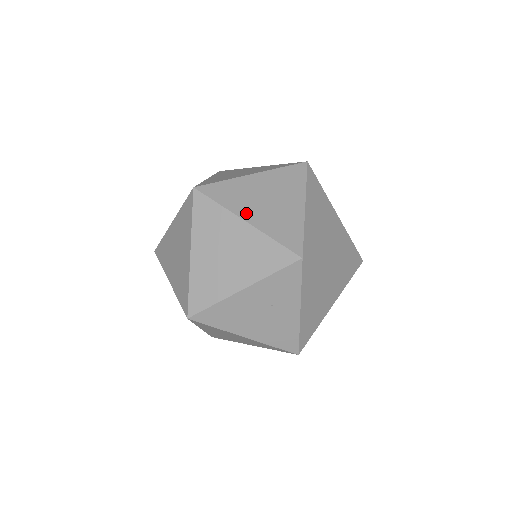
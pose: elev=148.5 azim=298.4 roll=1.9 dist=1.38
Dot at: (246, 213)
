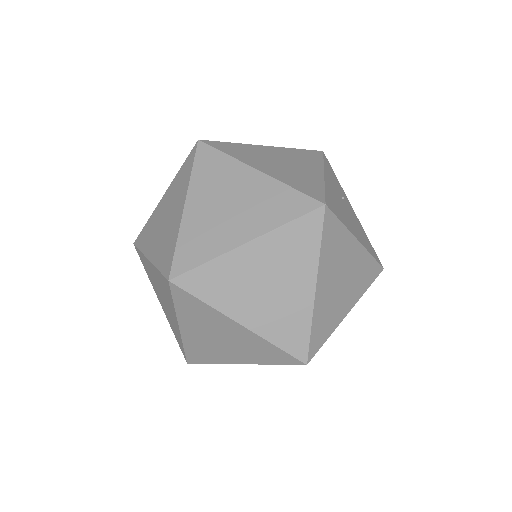
Dot at: occluded
